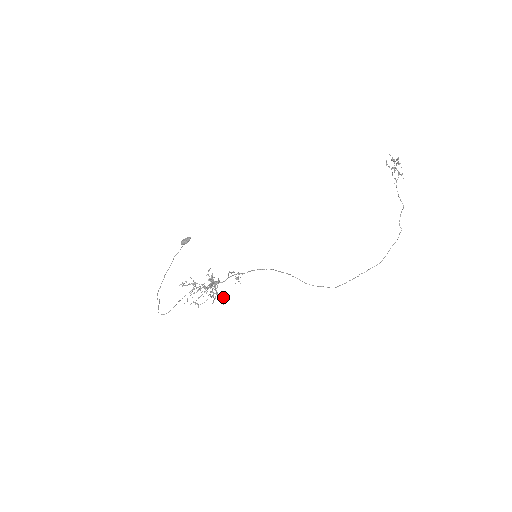
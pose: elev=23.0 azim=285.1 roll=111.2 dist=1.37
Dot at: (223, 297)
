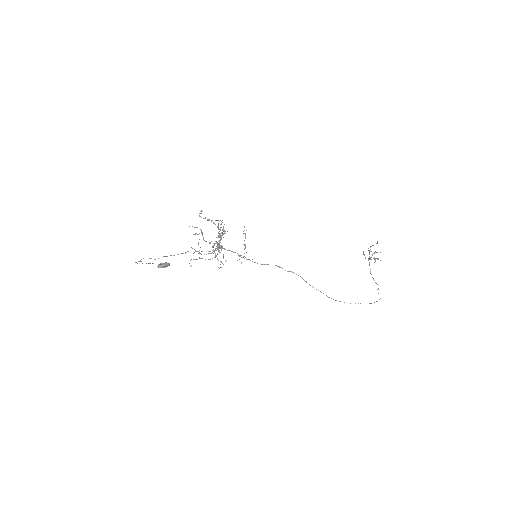
Dot at: occluded
